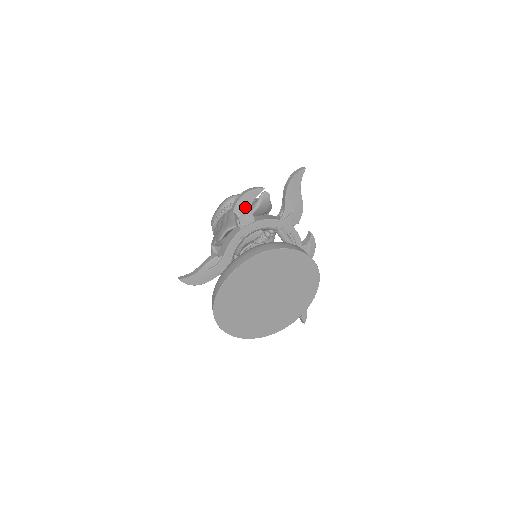
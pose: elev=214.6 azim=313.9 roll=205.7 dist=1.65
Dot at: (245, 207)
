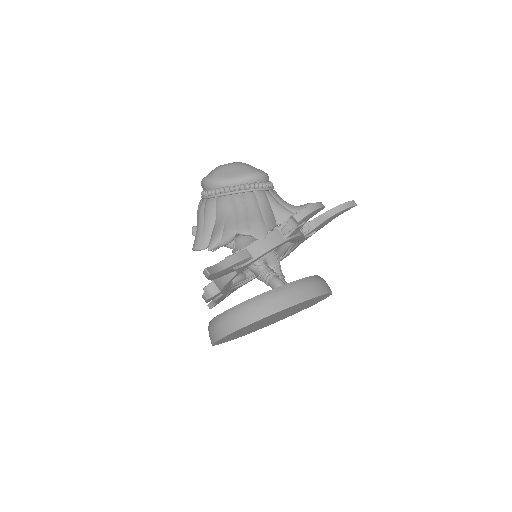
Dot at: (306, 220)
